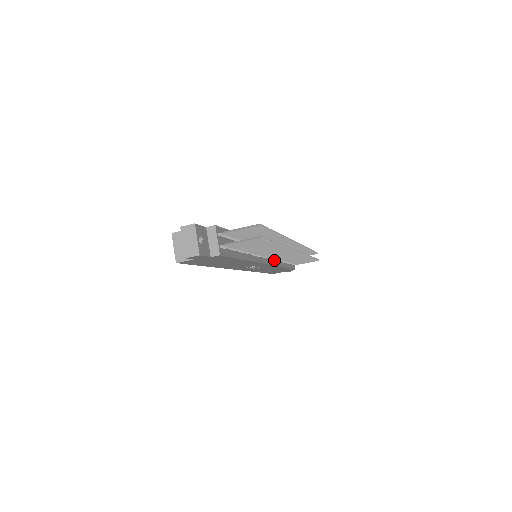
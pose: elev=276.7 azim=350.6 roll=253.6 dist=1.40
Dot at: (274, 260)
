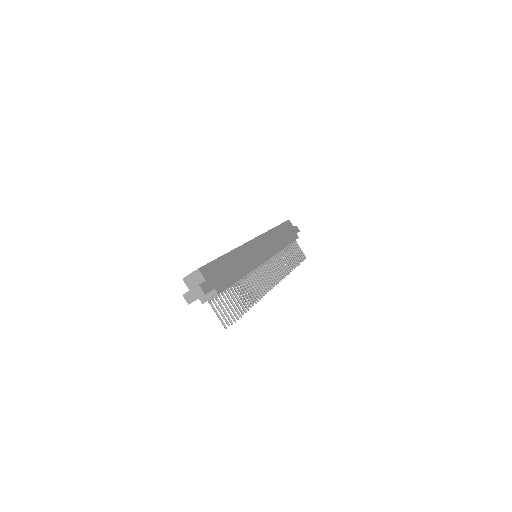
Dot at: occluded
